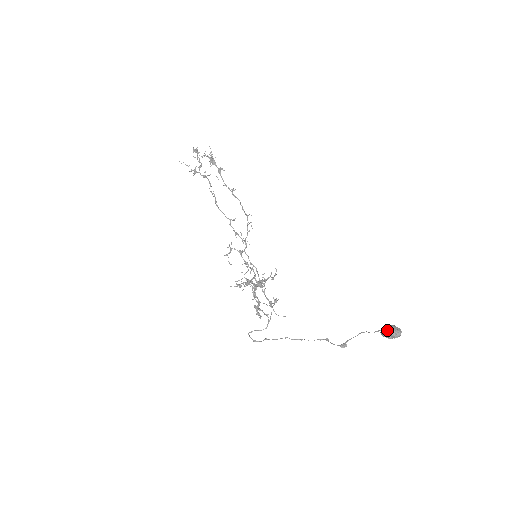
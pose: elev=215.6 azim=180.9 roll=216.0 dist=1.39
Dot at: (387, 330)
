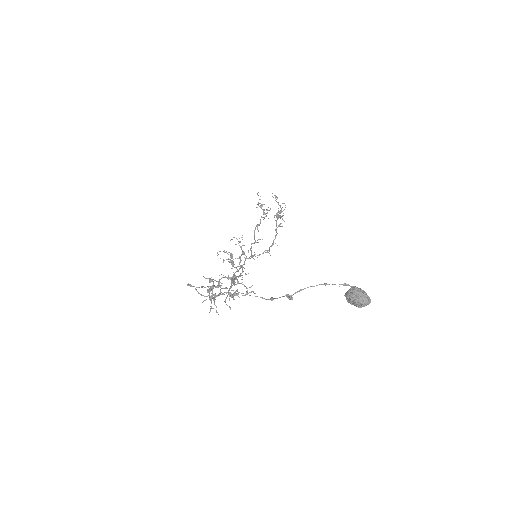
Dot at: (357, 287)
